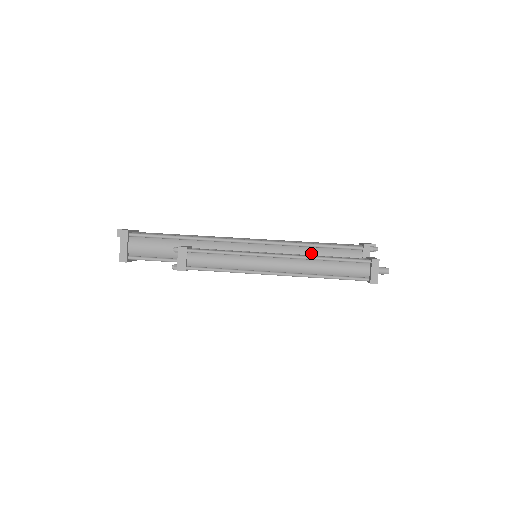
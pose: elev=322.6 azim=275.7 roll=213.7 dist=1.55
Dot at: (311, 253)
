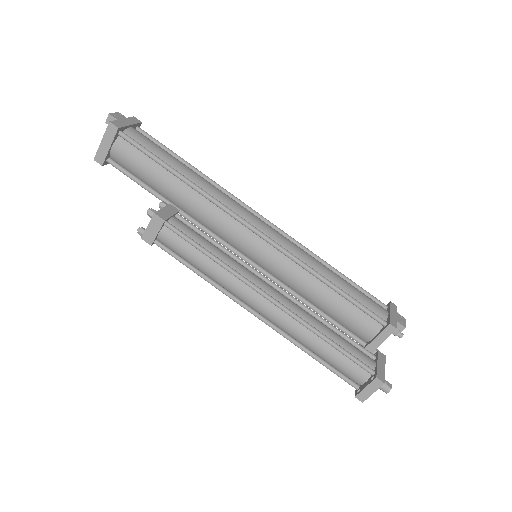
Dot at: (322, 292)
